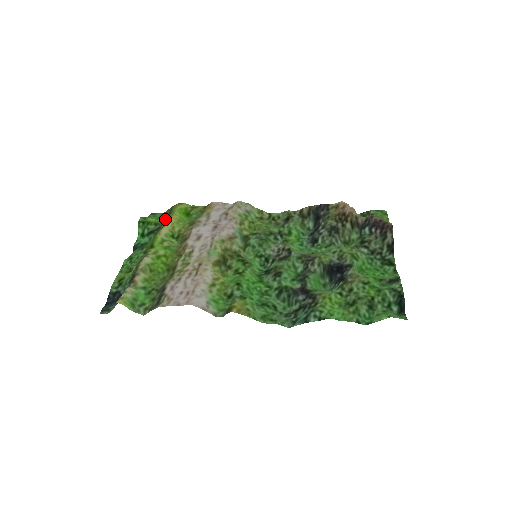
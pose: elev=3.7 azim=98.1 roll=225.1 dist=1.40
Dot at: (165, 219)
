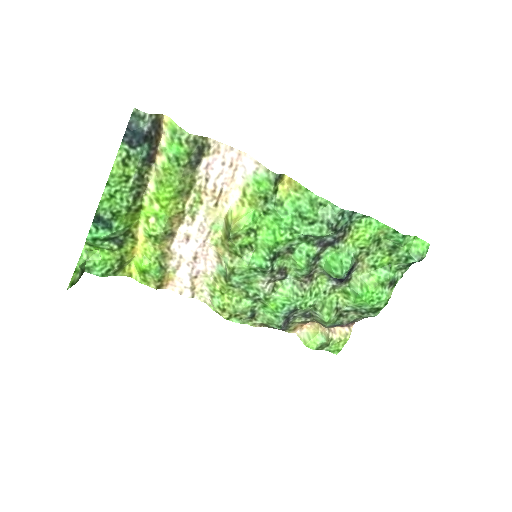
Dot at: (121, 256)
